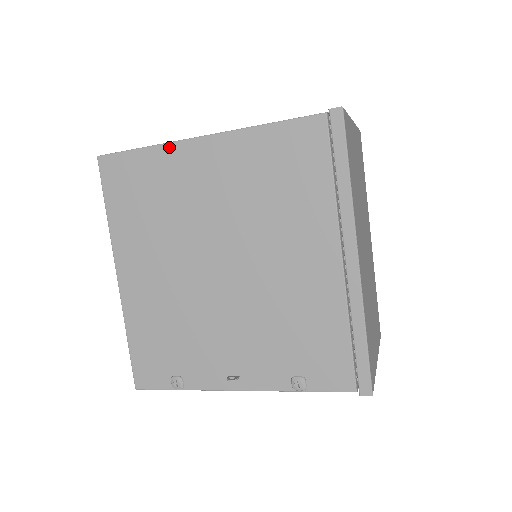
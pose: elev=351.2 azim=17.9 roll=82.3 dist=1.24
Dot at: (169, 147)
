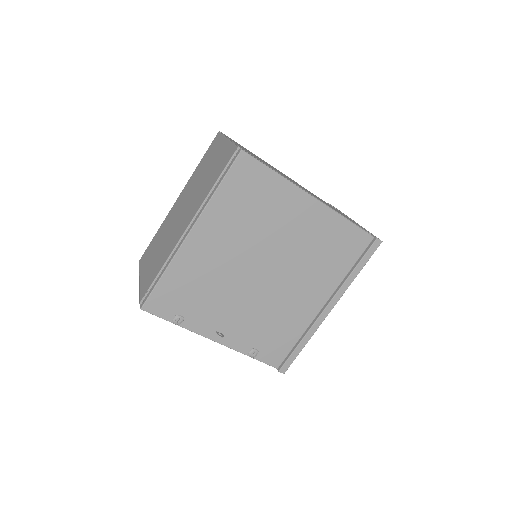
Dot at: (292, 187)
